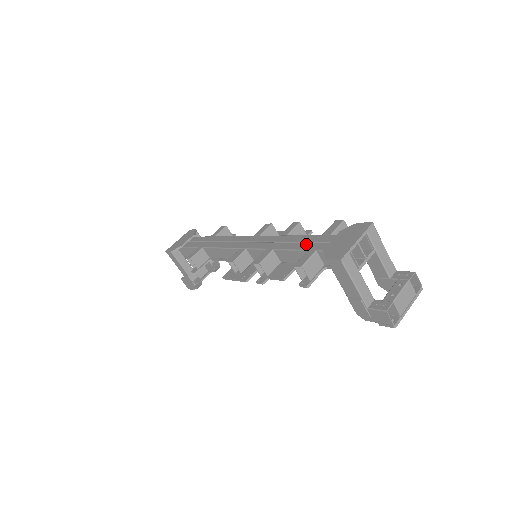
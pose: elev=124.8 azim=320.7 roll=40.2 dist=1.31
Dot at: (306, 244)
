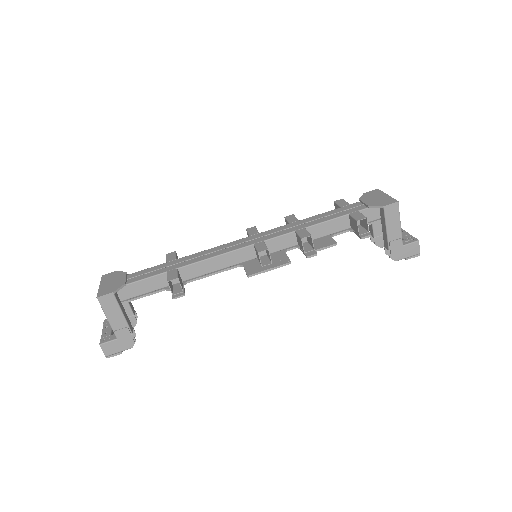
Dot at: (338, 213)
